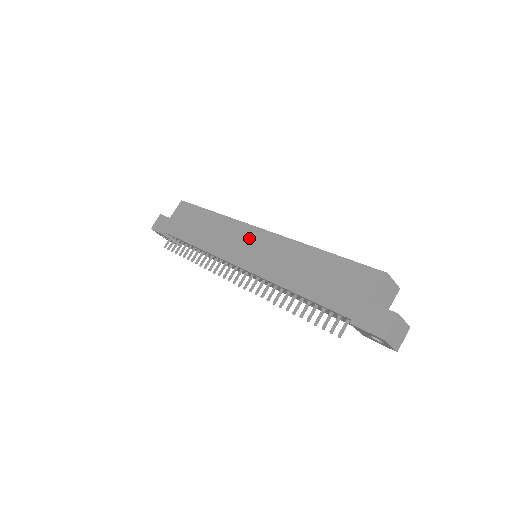
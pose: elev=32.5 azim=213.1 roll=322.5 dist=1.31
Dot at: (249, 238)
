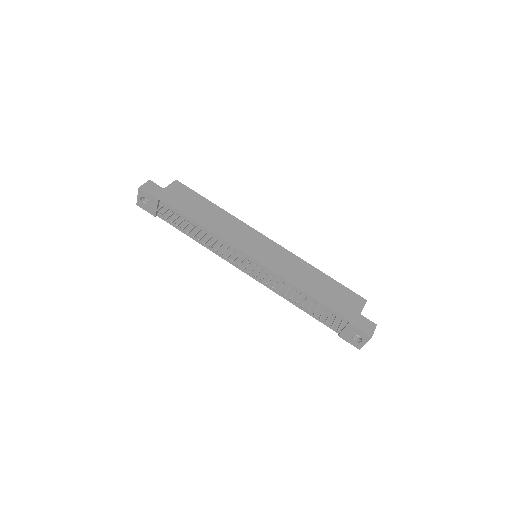
Dot at: (259, 241)
